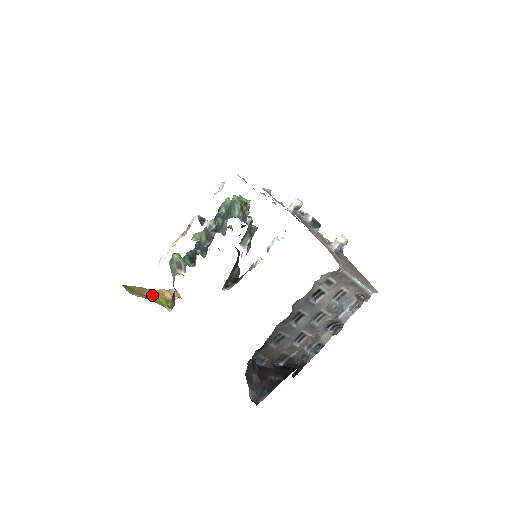
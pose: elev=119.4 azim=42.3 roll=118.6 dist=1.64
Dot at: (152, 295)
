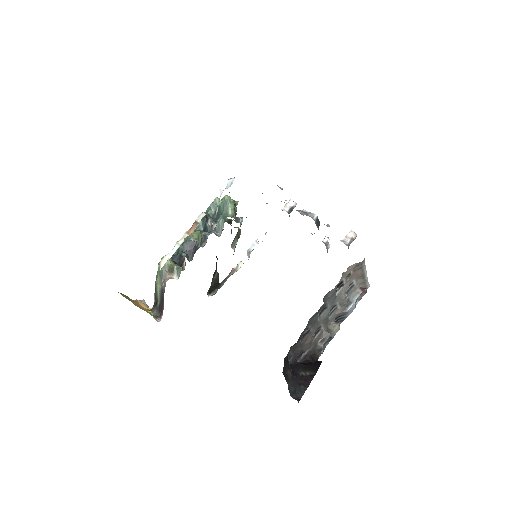
Dot at: (137, 304)
